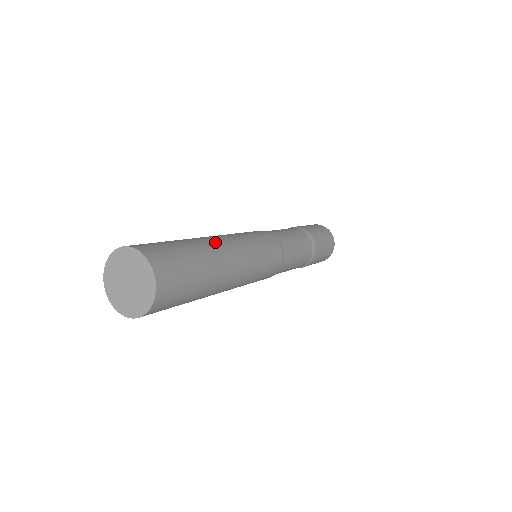
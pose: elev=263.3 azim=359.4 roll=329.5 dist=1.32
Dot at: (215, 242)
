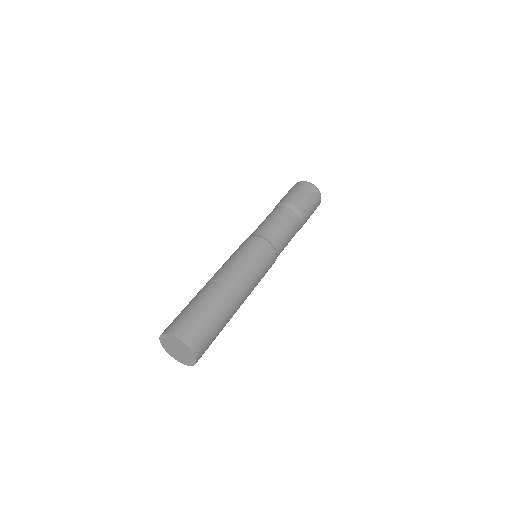
Dot at: (205, 285)
